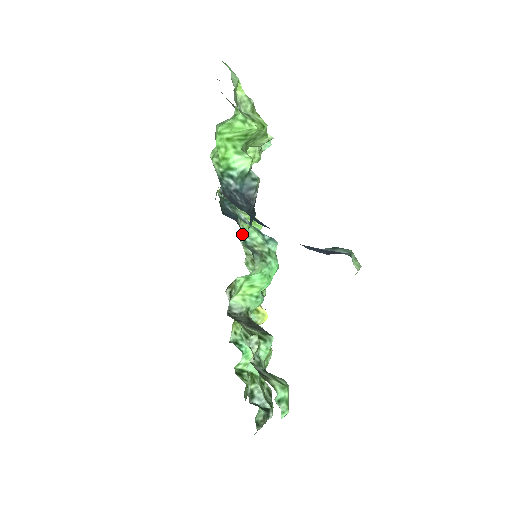
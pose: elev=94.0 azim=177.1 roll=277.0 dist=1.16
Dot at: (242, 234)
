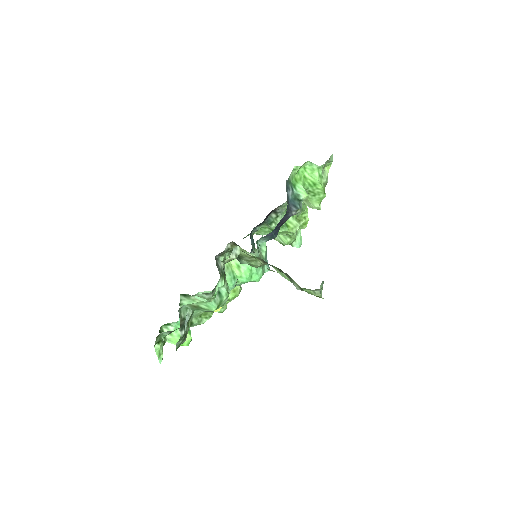
Dot at: occluded
